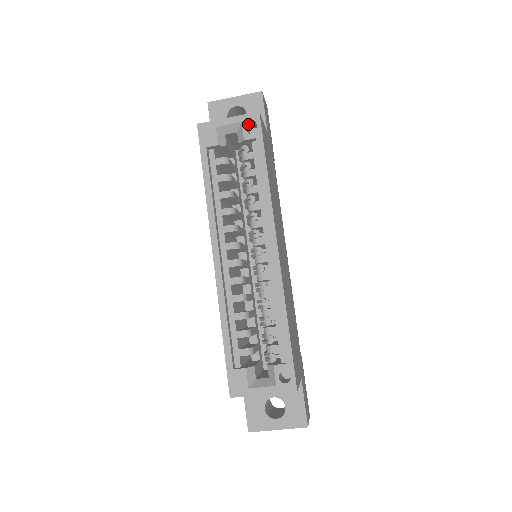
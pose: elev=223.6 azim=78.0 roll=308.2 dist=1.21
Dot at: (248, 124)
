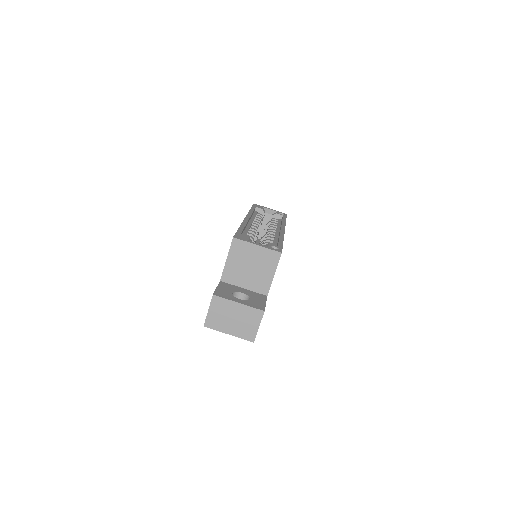
Dot at: occluded
